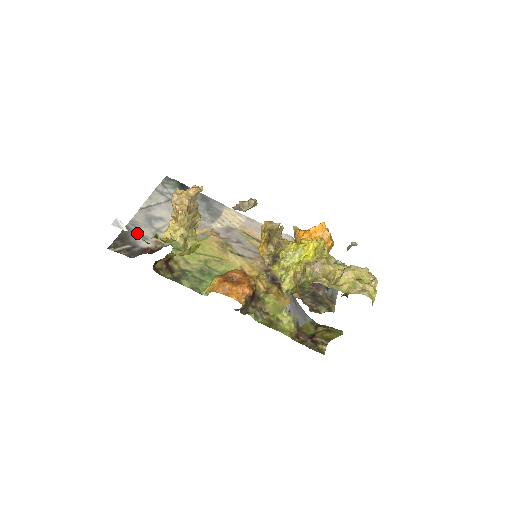
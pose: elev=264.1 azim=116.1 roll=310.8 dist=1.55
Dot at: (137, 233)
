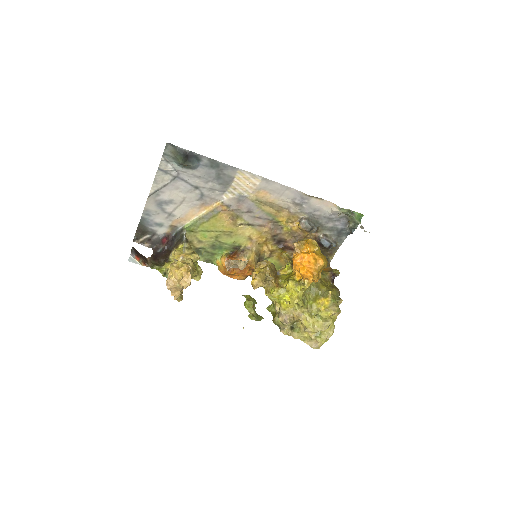
Dot at: (152, 222)
